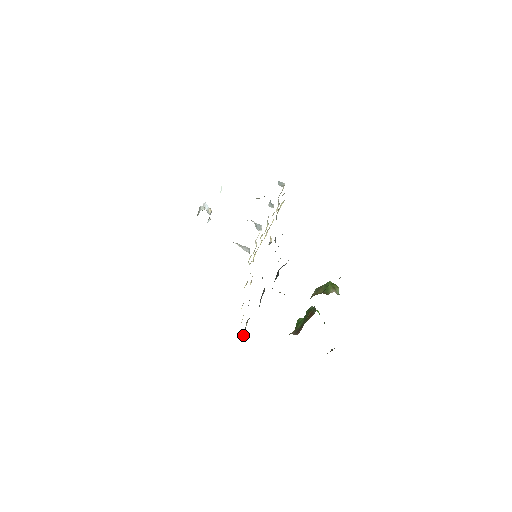
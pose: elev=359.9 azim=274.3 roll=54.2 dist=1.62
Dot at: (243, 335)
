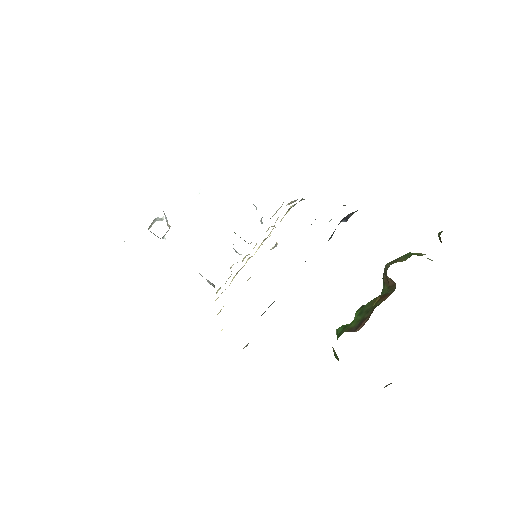
Dot at: occluded
